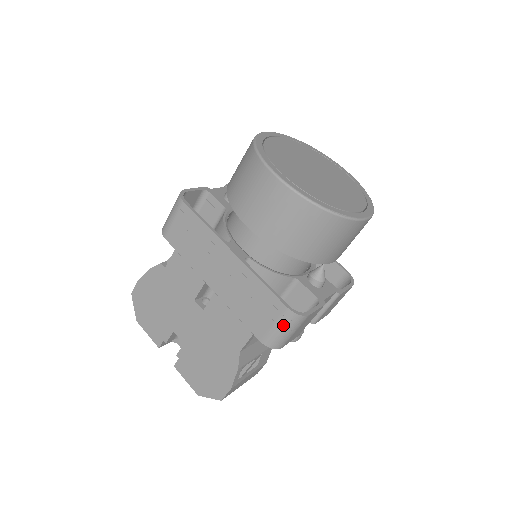
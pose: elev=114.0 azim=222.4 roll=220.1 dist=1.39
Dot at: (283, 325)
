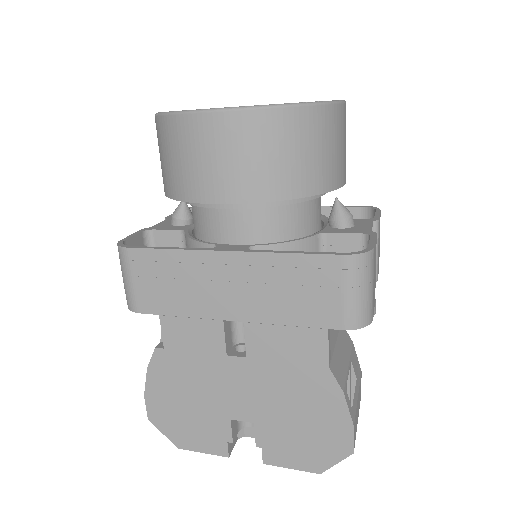
Dot at: (355, 283)
